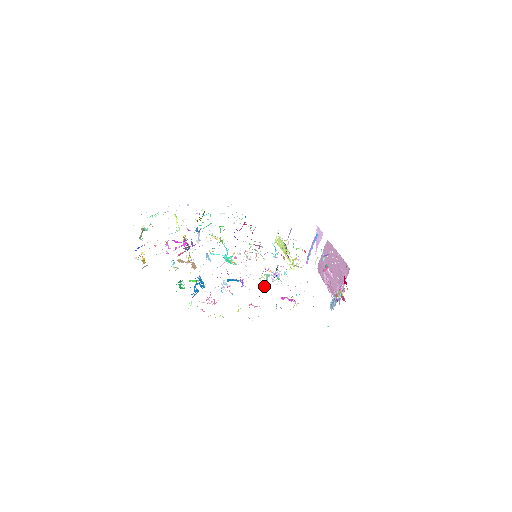
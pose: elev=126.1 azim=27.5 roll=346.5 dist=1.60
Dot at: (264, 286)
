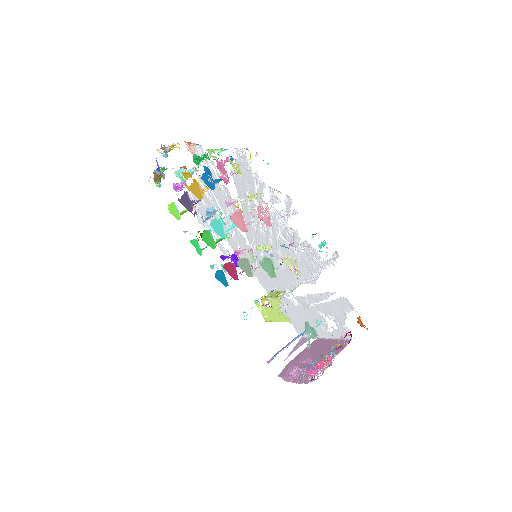
Dot at: (266, 247)
